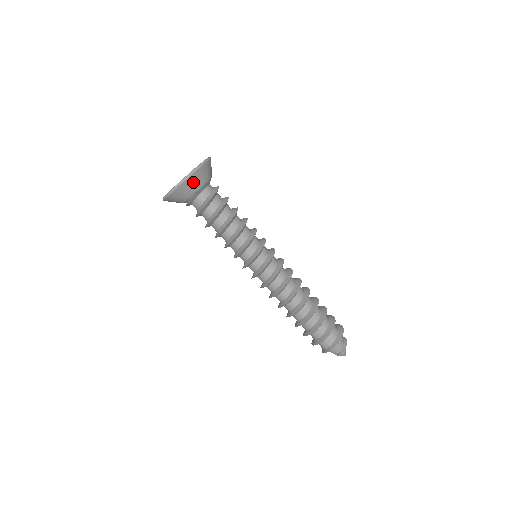
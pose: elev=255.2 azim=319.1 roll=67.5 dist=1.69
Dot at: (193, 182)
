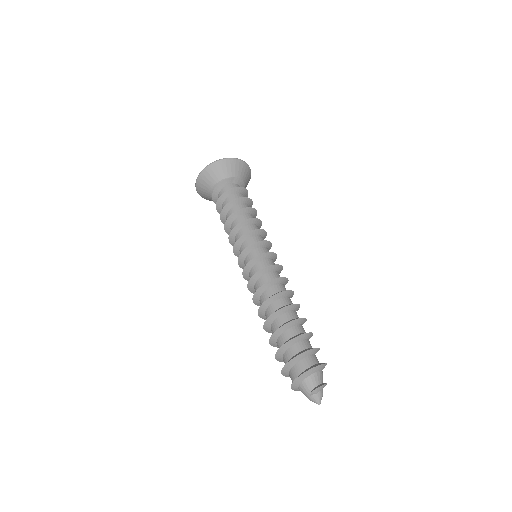
Dot at: (233, 167)
